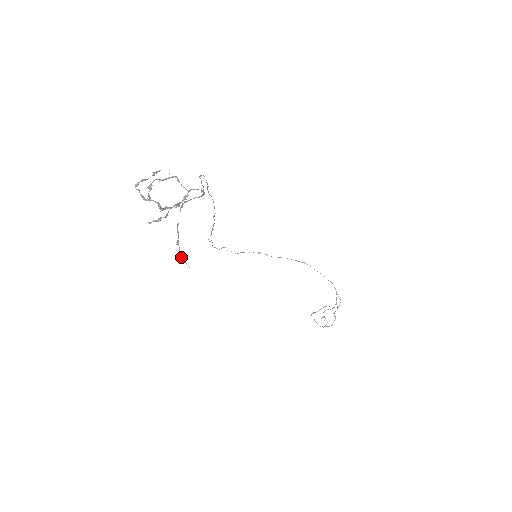
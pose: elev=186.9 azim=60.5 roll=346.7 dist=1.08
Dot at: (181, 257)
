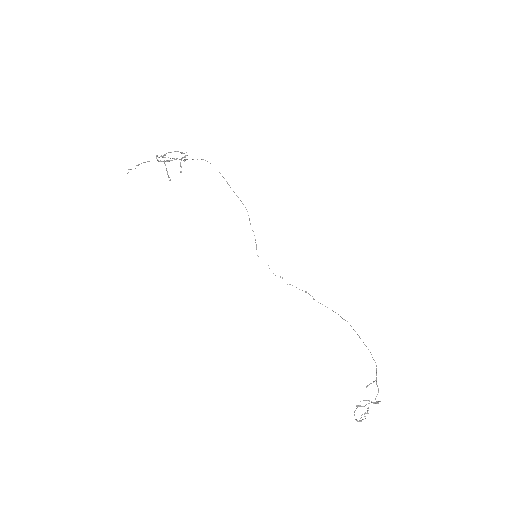
Dot at: (131, 169)
